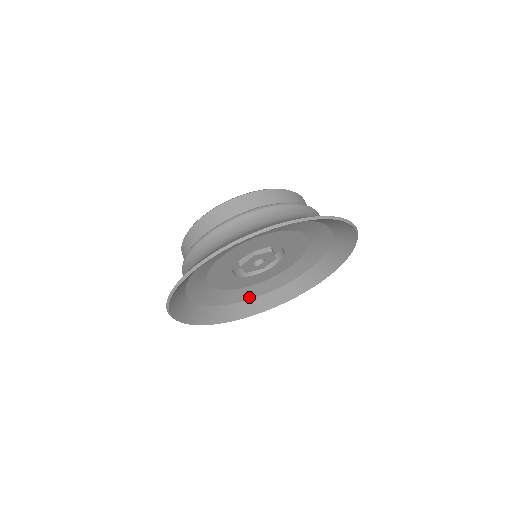
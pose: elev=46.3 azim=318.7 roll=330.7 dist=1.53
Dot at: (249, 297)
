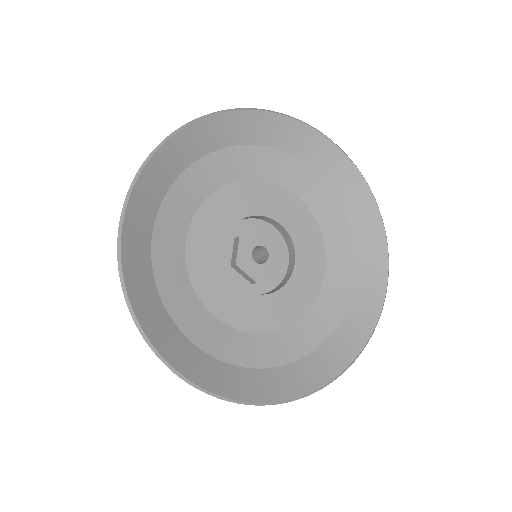
Dot at: (307, 348)
